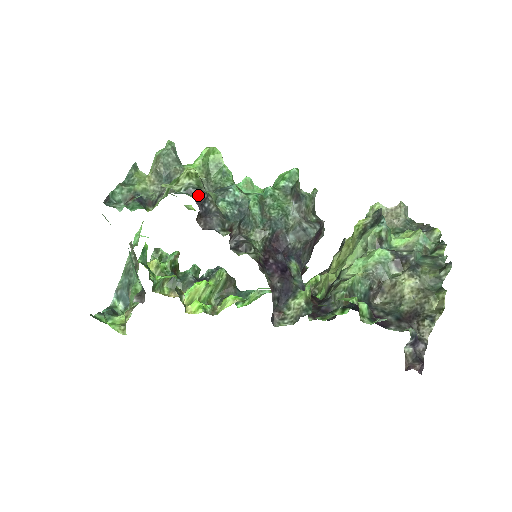
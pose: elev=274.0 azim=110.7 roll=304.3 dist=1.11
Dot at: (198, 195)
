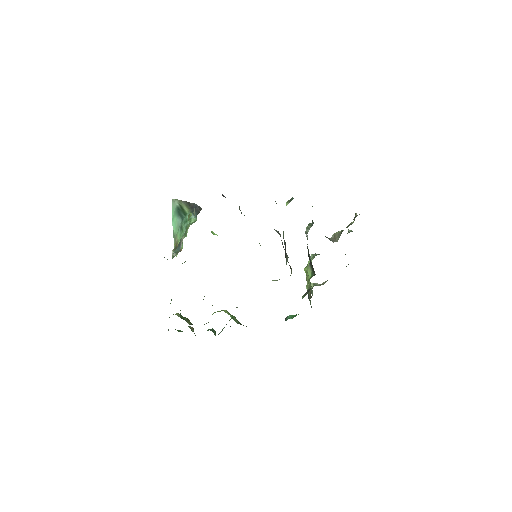
Dot at: occluded
